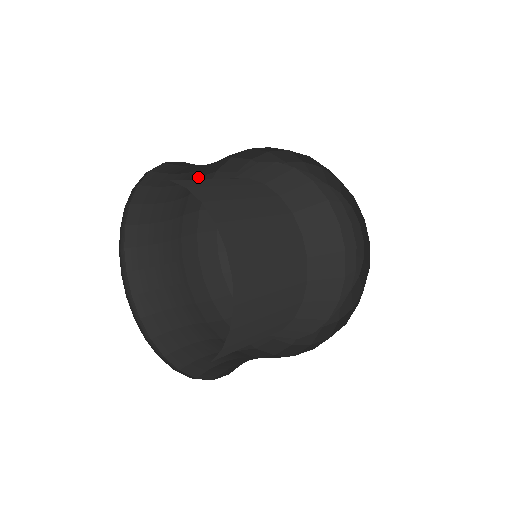
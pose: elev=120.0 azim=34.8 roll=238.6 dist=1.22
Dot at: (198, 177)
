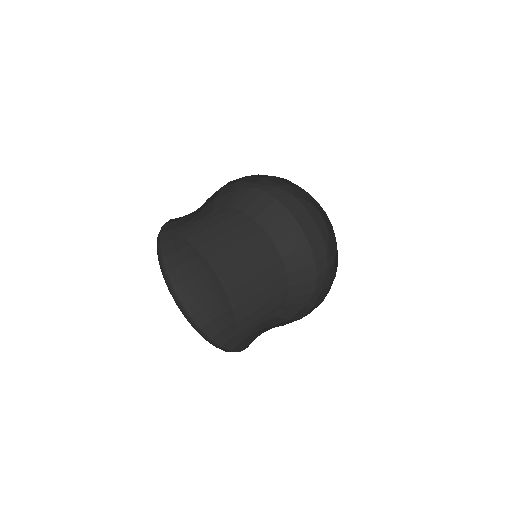
Dot at: occluded
